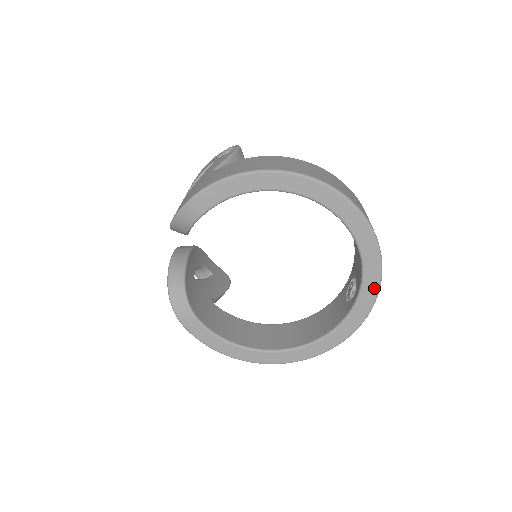
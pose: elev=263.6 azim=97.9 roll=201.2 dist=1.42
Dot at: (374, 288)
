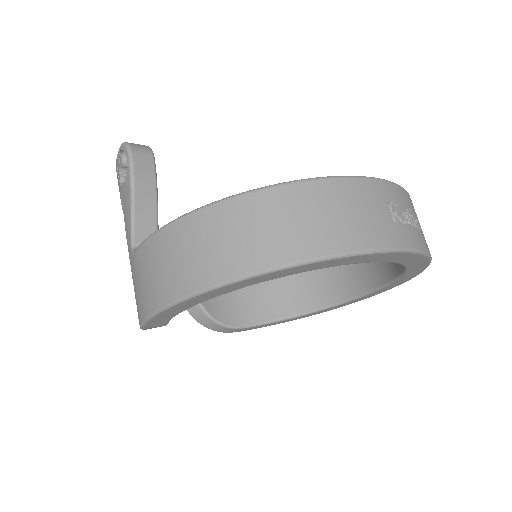
Dot at: (422, 260)
